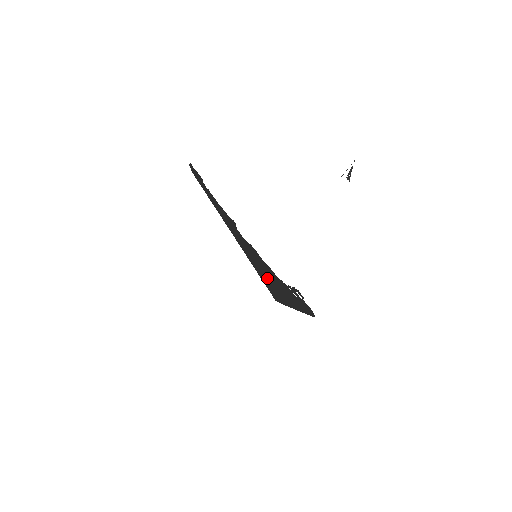
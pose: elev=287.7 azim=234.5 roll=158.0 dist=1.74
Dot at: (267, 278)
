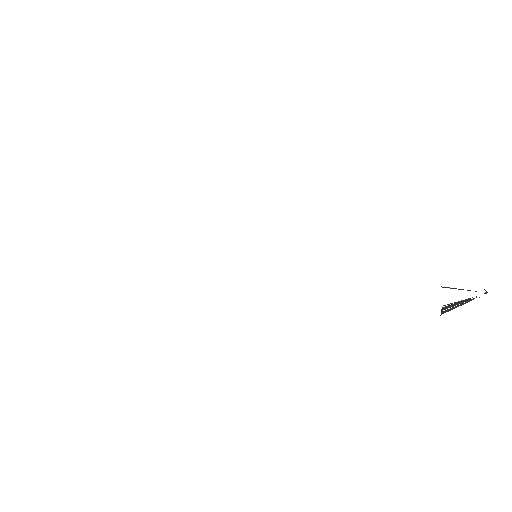
Dot at: occluded
